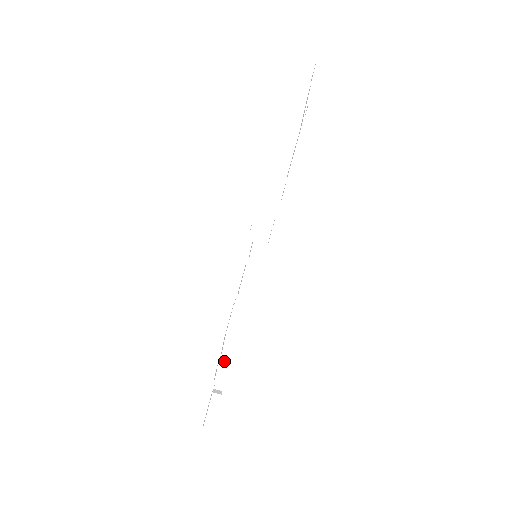
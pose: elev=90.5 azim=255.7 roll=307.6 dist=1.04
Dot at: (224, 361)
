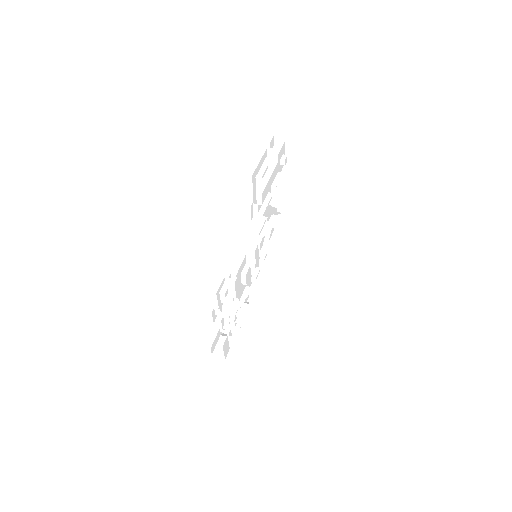
Dot at: (226, 315)
